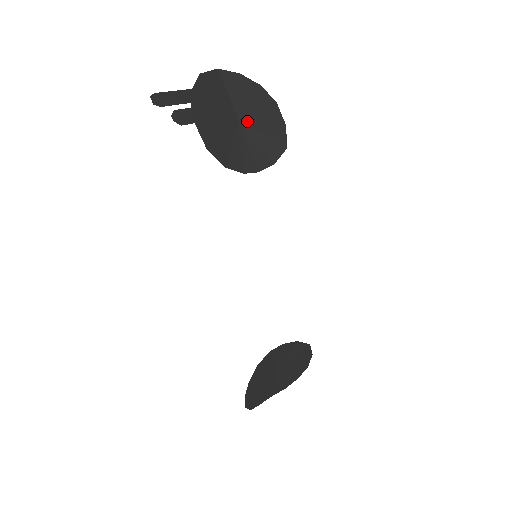
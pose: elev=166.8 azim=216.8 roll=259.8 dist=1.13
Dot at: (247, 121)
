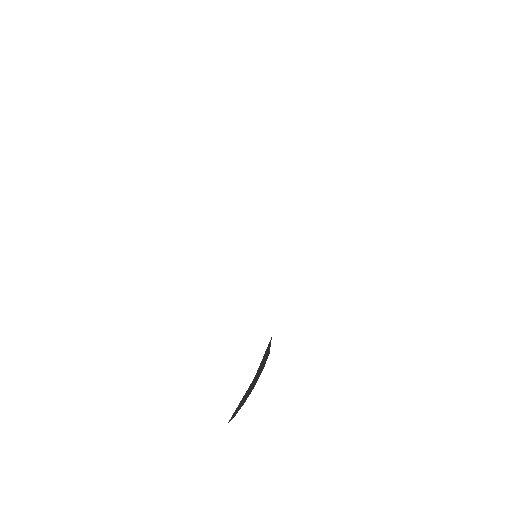
Dot at: occluded
